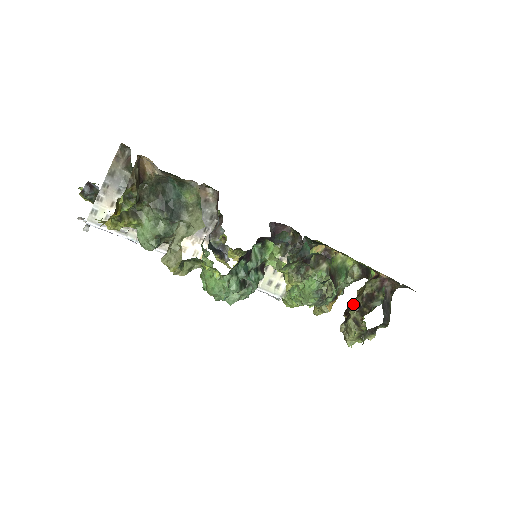
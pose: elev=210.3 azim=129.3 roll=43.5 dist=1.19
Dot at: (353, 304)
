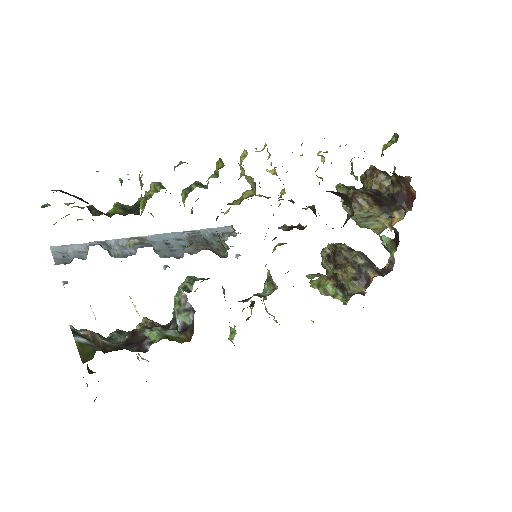
Dot at: (333, 271)
